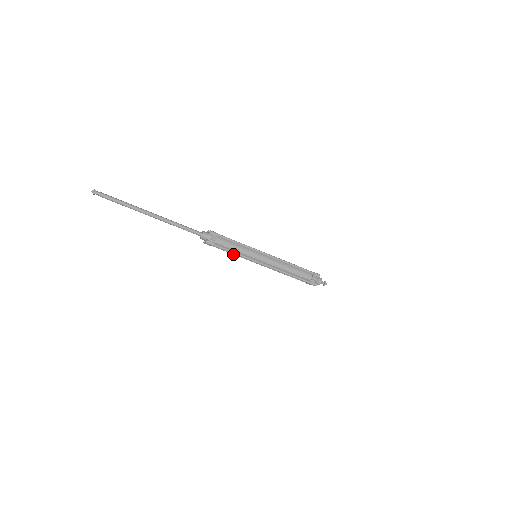
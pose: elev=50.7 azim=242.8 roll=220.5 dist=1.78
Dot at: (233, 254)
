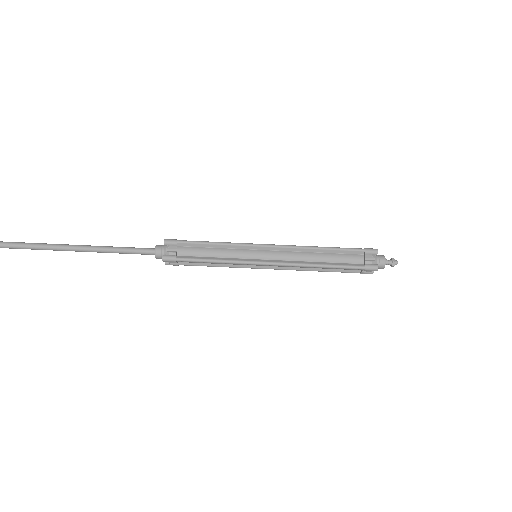
Dot at: occluded
